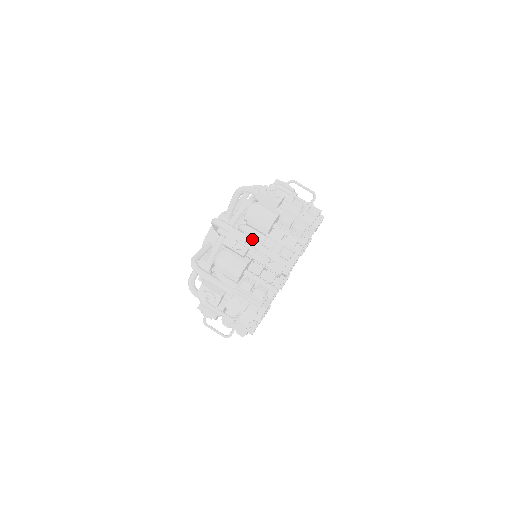
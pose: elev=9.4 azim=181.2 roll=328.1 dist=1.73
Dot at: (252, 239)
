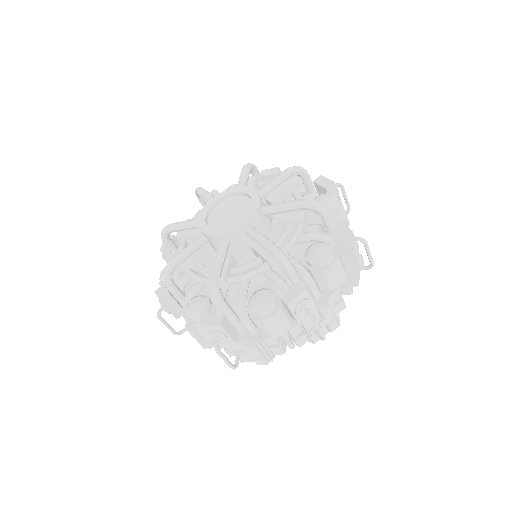
Dot at: occluded
